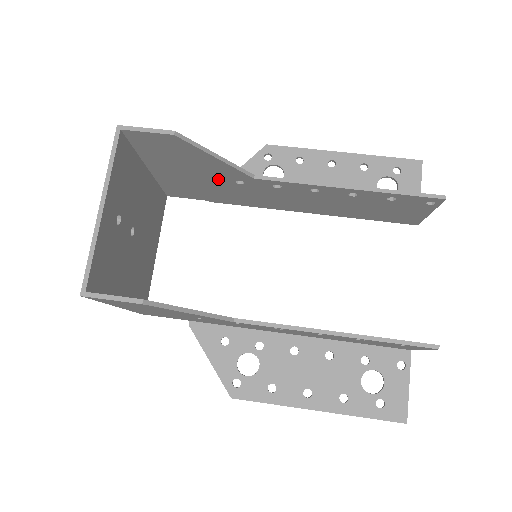
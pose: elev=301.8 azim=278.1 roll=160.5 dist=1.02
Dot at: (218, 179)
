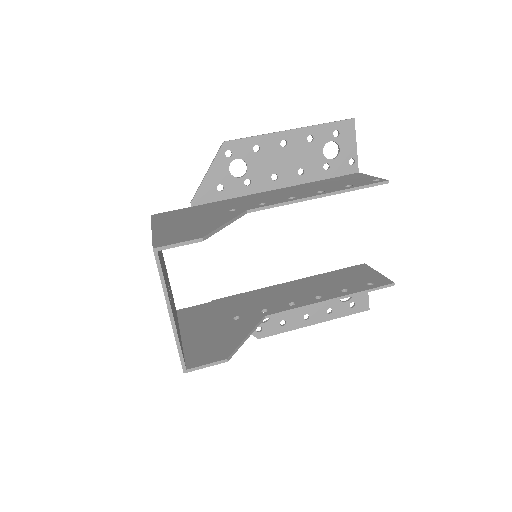
Dot at: occluded
